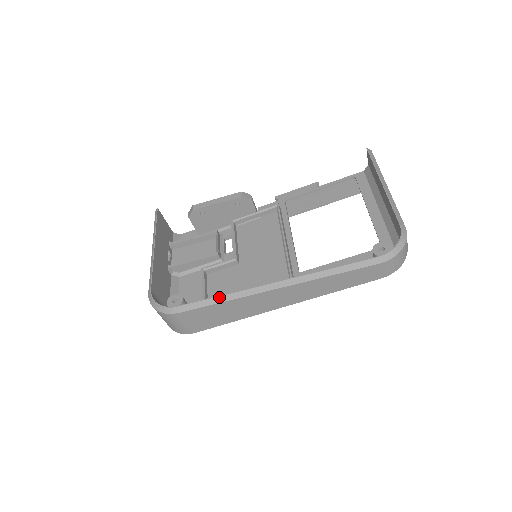
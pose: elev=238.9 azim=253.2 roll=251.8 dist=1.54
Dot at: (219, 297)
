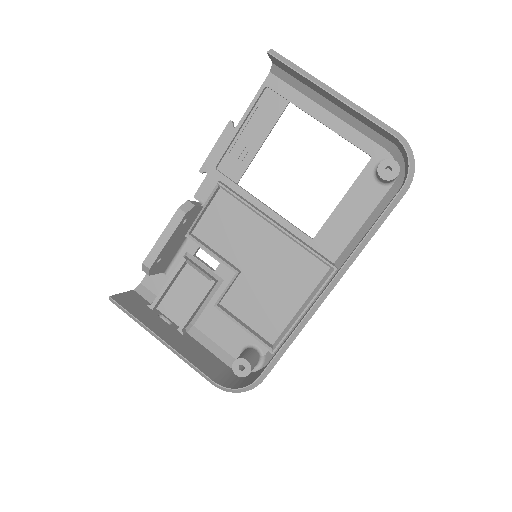
Dot at: (289, 339)
